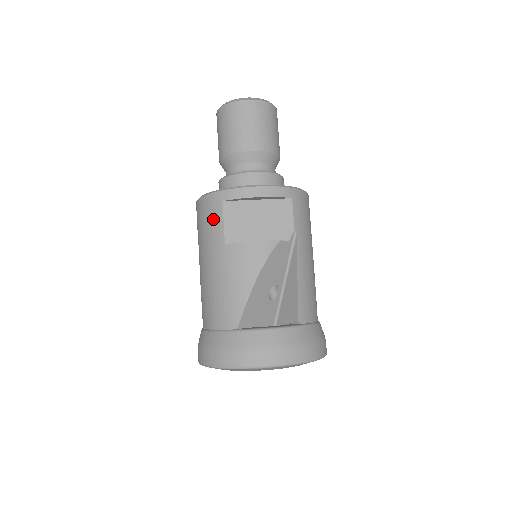
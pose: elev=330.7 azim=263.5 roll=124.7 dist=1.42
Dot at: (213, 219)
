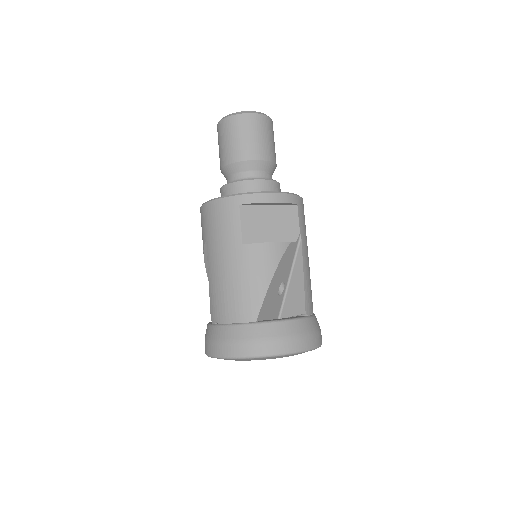
Dot at: (229, 221)
